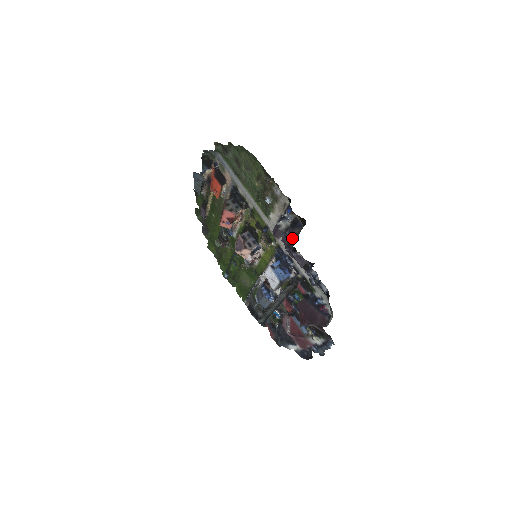
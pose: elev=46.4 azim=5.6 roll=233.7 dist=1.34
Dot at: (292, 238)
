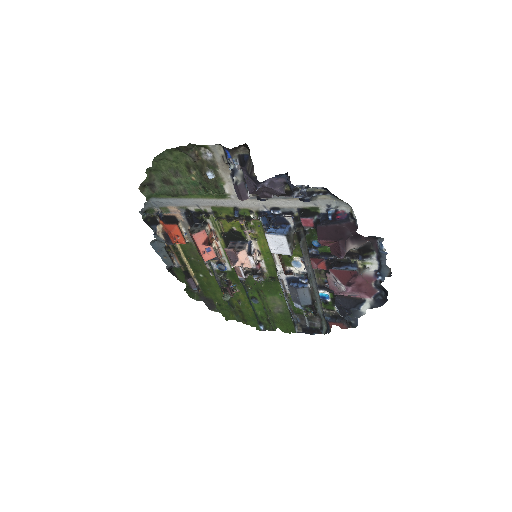
Dot at: (250, 171)
